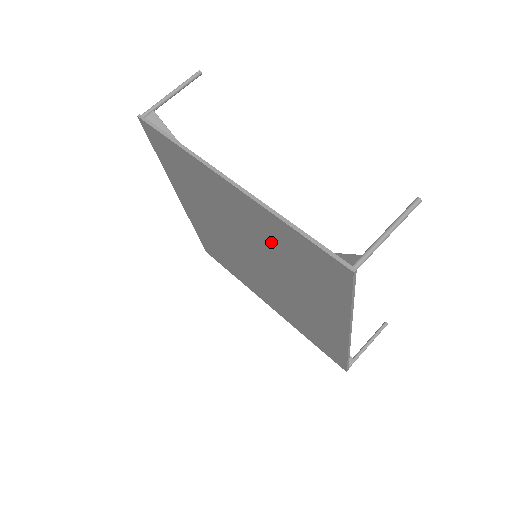
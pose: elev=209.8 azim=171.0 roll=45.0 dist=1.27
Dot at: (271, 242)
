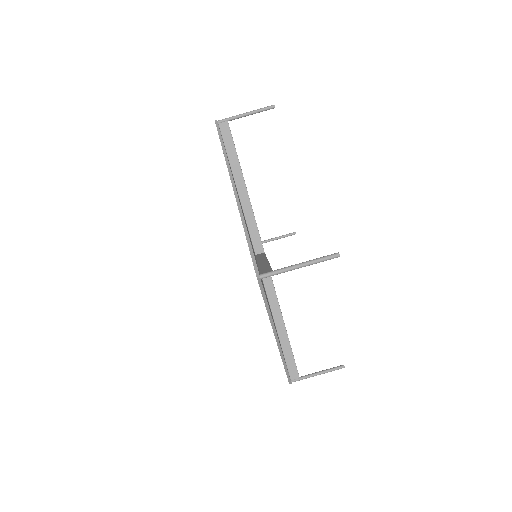
Dot at: occluded
